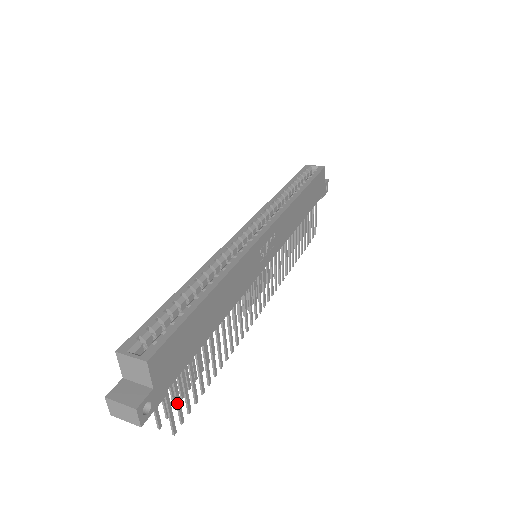
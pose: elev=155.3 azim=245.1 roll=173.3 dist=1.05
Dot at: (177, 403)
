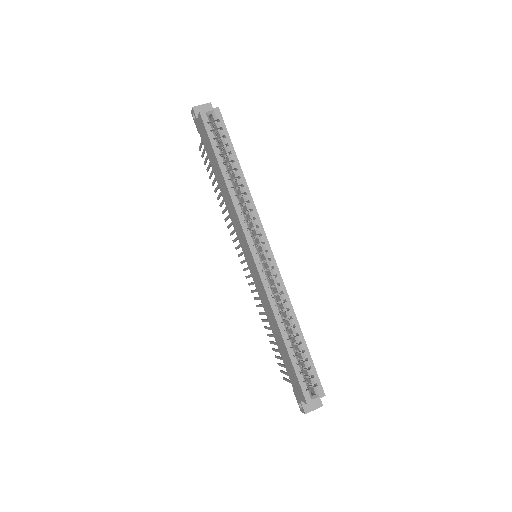
Dot at: occluded
